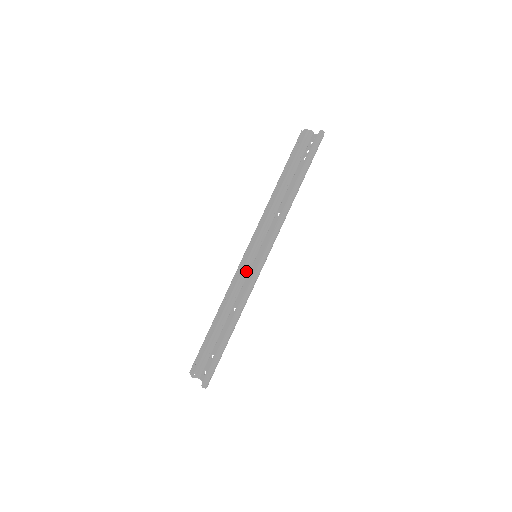
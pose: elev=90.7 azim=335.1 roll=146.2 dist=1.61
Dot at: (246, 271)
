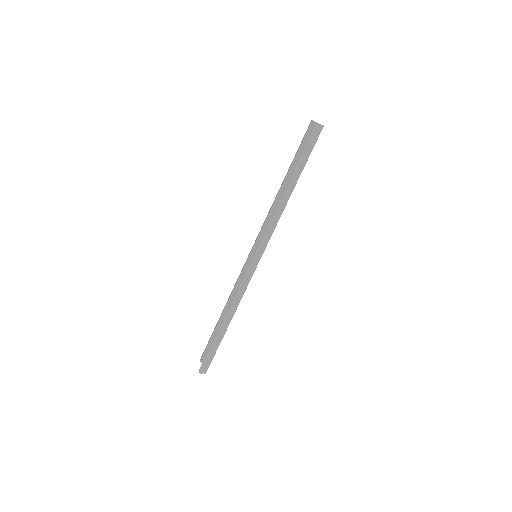
Dot at: (245, 270)
